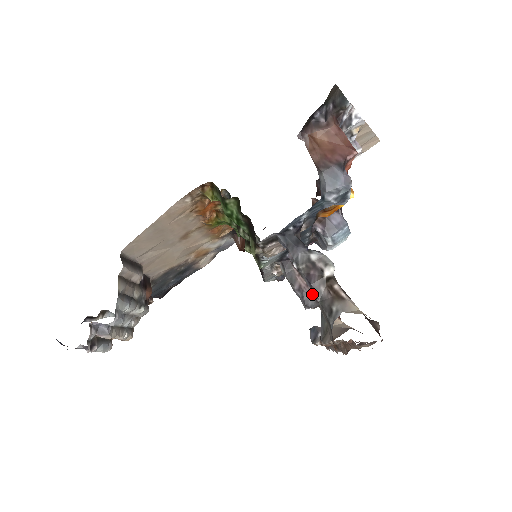
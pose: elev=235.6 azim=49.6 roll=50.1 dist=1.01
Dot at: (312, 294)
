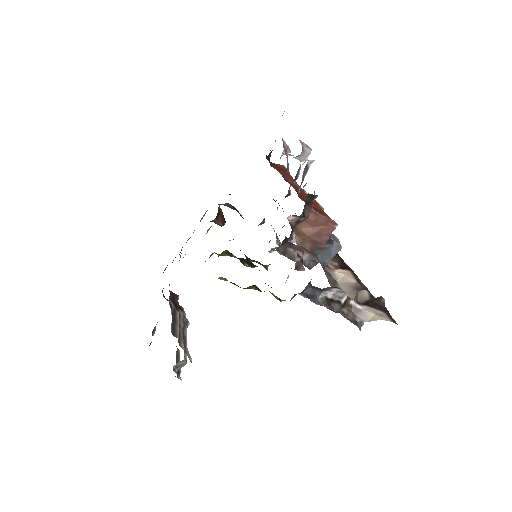
Dot at: (310, 259)
